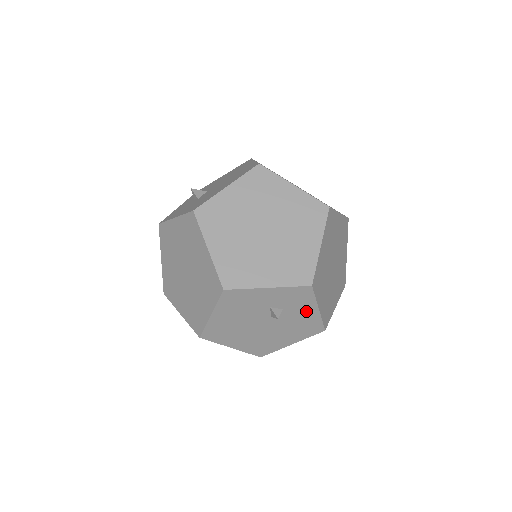
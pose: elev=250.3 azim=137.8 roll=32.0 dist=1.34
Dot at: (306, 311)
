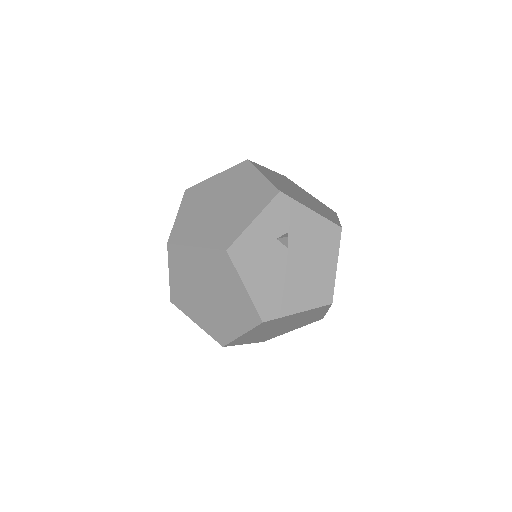
Dot at: (305, 220)
